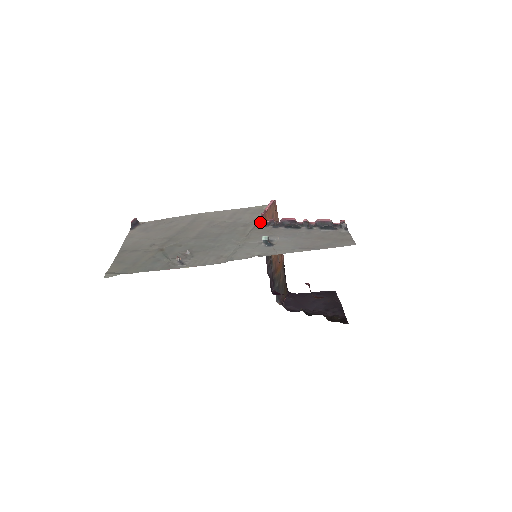
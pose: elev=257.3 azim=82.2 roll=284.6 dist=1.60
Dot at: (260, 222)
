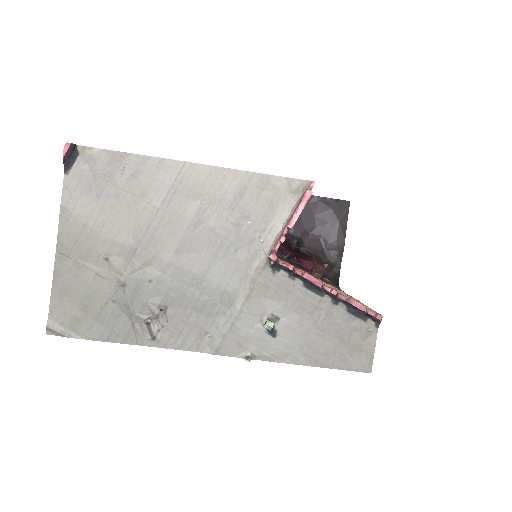
Dot at: (273, 264)
